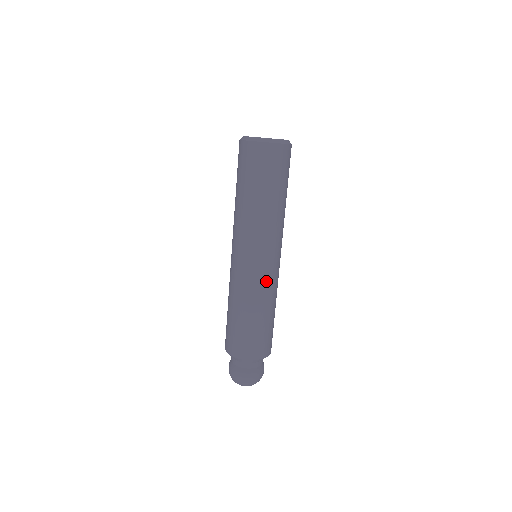
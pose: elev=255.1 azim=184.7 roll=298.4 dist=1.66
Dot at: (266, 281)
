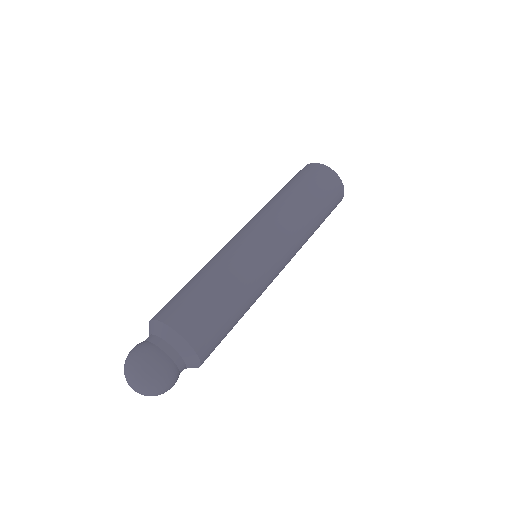
Dot at: (237, 248)
